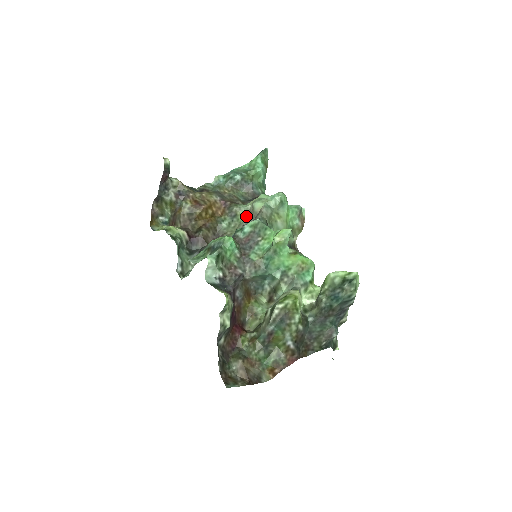
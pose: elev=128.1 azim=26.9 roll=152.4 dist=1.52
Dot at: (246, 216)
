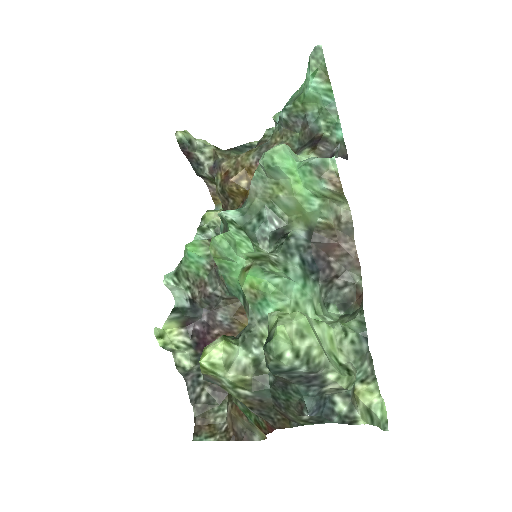
Dot at: occluded
